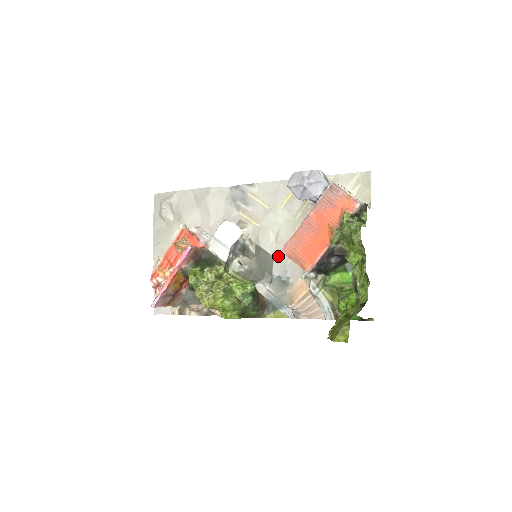
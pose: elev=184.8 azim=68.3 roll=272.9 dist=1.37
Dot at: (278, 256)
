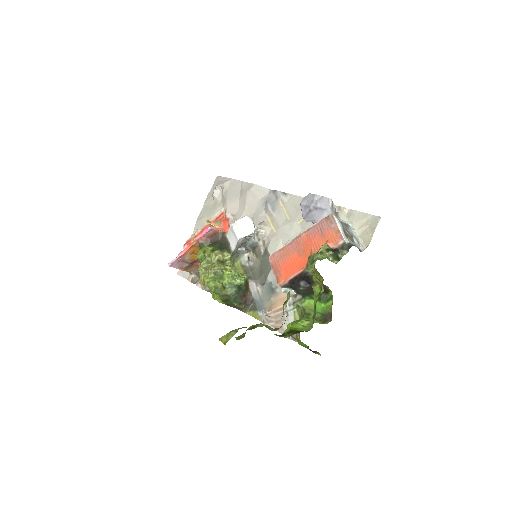
Dot at: occluded
